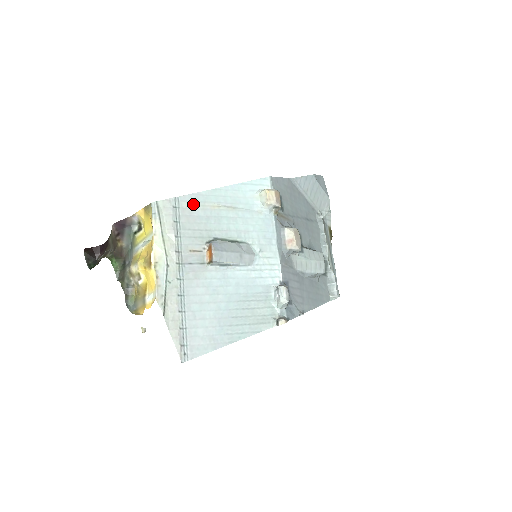
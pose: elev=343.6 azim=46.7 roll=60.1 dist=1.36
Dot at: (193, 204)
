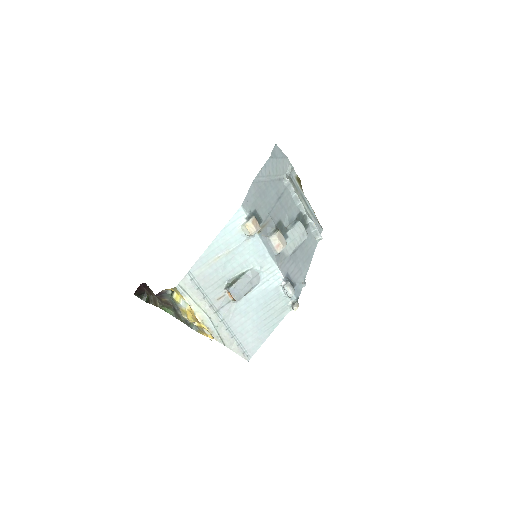
Dot at: (201, 268)
